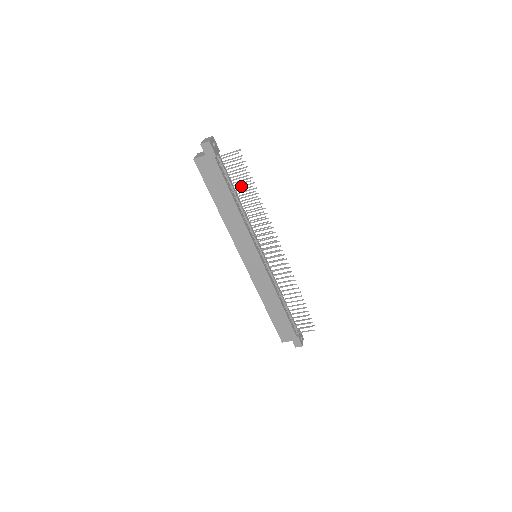
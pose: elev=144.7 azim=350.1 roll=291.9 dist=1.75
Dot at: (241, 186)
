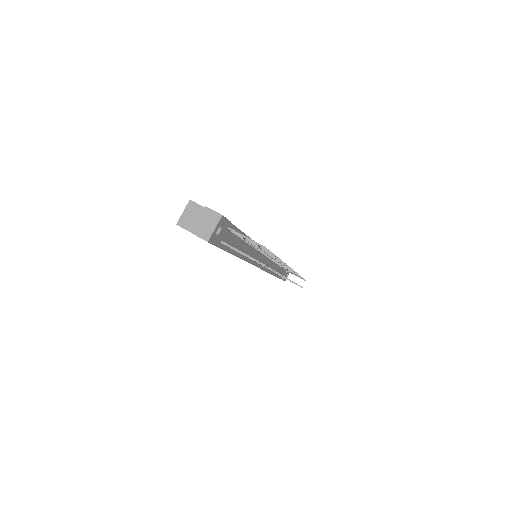
Dot at: (255, 246)
